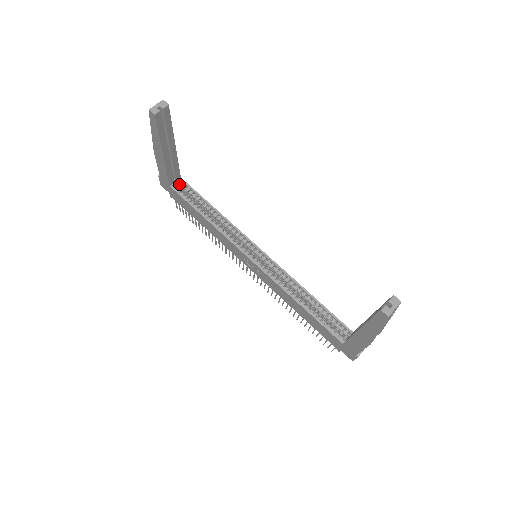
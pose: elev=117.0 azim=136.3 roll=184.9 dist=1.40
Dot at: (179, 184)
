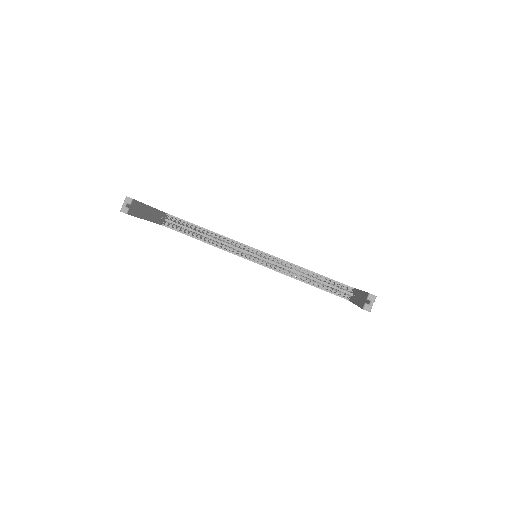
Dot at: (168, 219)
